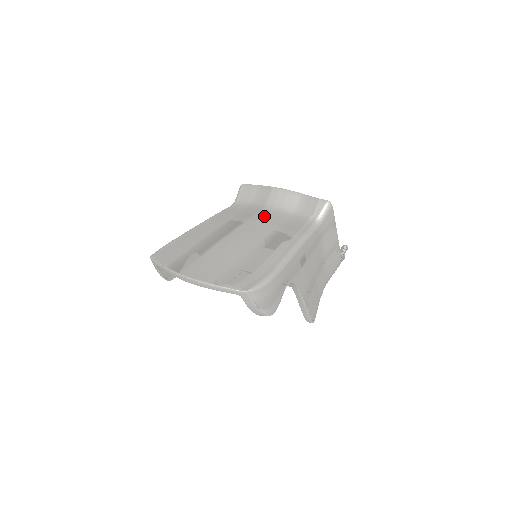
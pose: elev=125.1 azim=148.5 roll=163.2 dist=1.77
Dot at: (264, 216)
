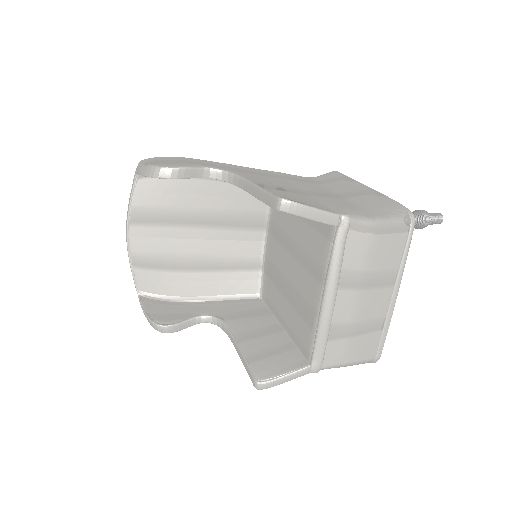
Dot at: occluded
